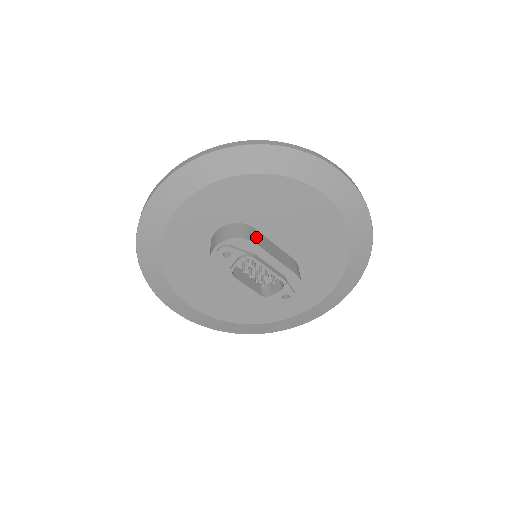
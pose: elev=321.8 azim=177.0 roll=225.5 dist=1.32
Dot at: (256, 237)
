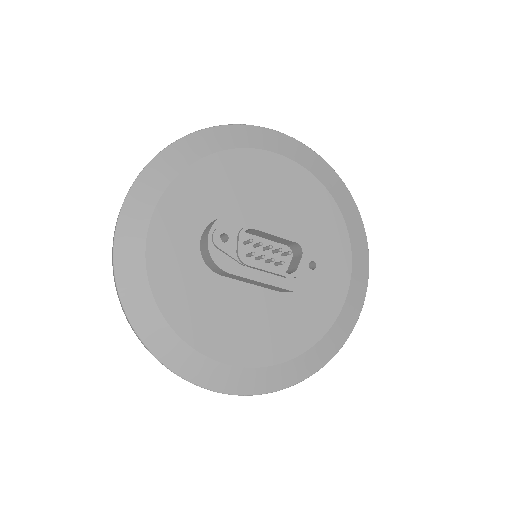
Dot at: occluded
